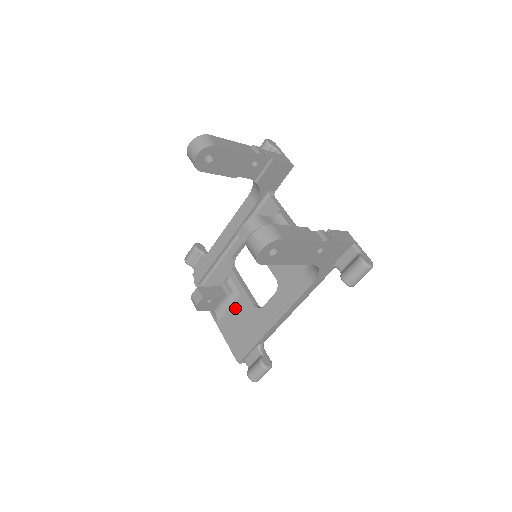
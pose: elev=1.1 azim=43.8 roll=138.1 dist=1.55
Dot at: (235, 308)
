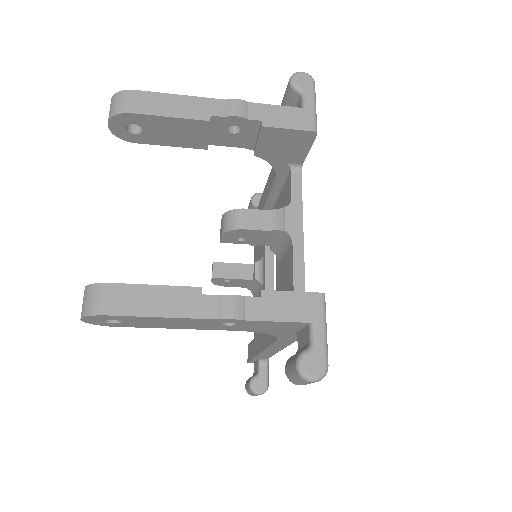
Dot at: occluded
